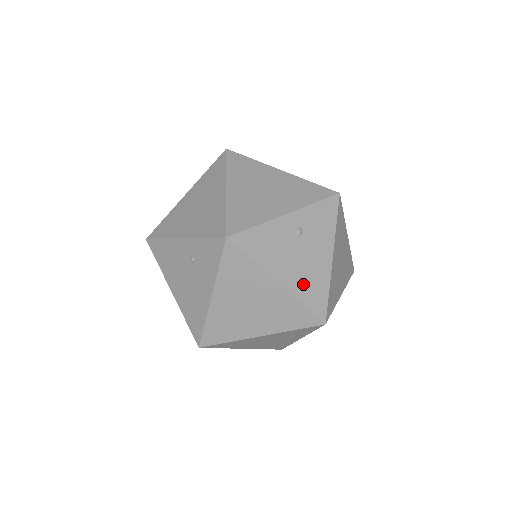
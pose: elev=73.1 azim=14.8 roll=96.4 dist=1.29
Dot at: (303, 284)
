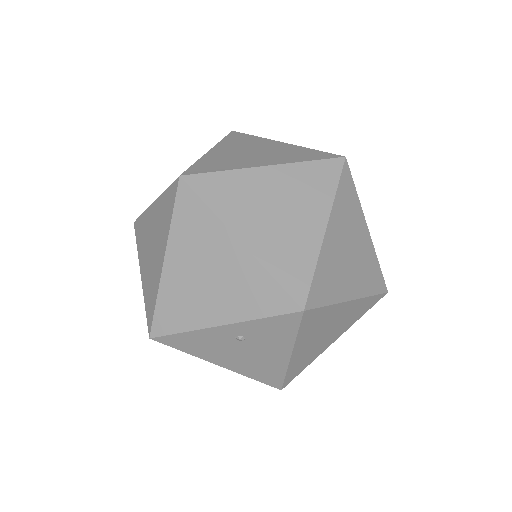
Dot at: (251, 368)
